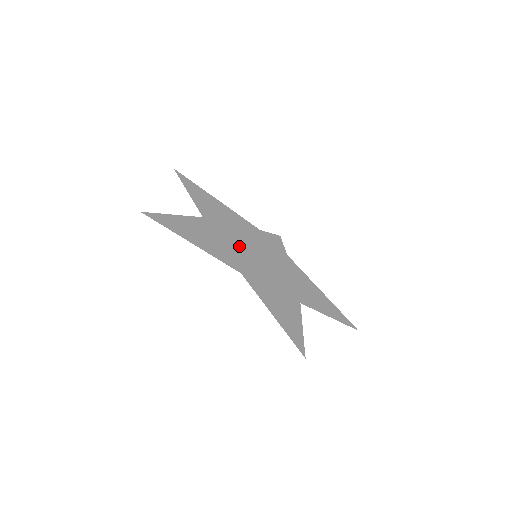
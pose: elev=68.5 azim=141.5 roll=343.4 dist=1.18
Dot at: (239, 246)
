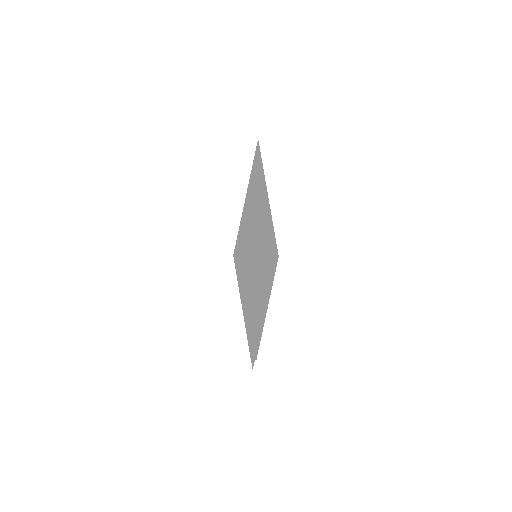
Dot at: occluded
